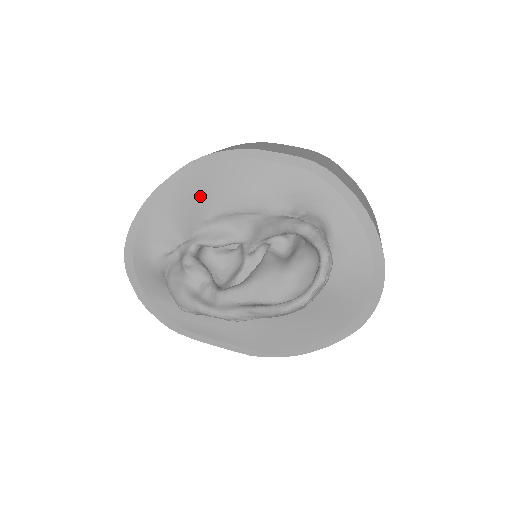
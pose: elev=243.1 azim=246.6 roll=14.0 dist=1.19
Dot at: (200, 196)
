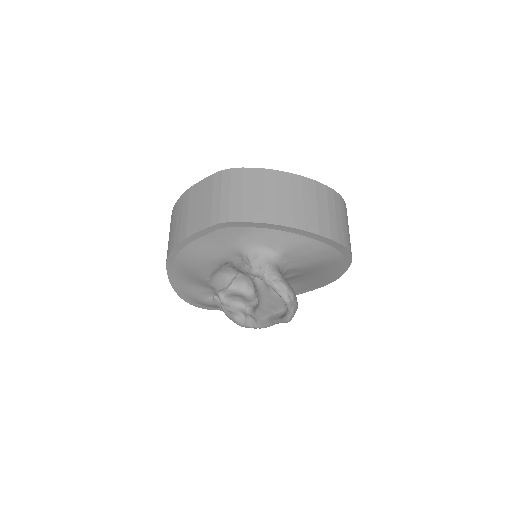
Dot at: (191, 274)
